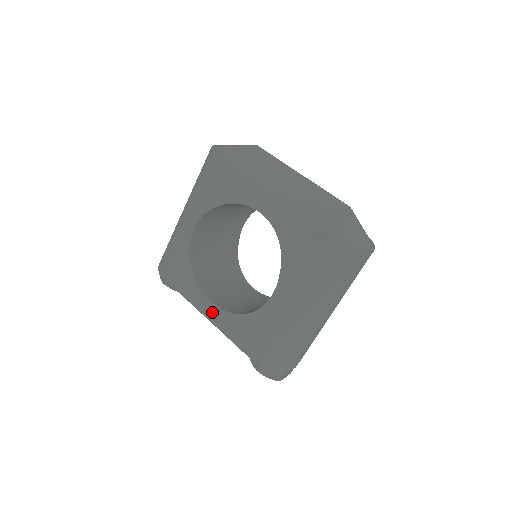
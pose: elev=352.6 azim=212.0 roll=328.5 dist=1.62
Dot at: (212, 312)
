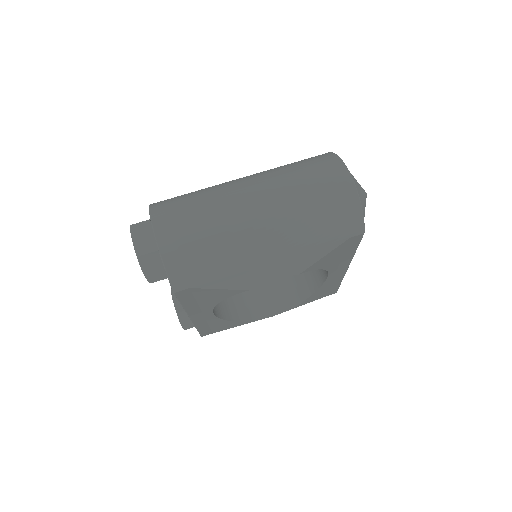
Dot at: (202, 317)
